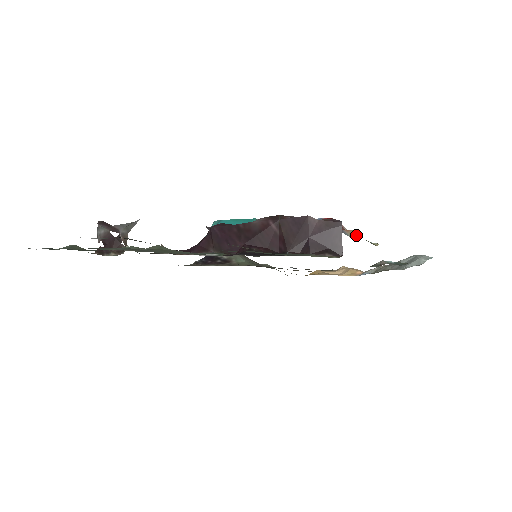
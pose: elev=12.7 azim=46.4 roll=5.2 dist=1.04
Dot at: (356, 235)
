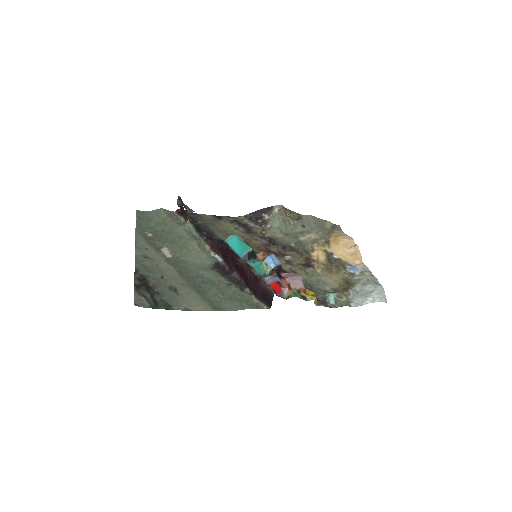
Dot at: occluded
